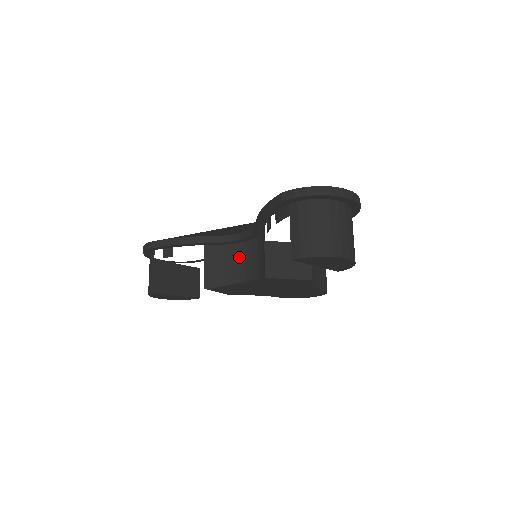
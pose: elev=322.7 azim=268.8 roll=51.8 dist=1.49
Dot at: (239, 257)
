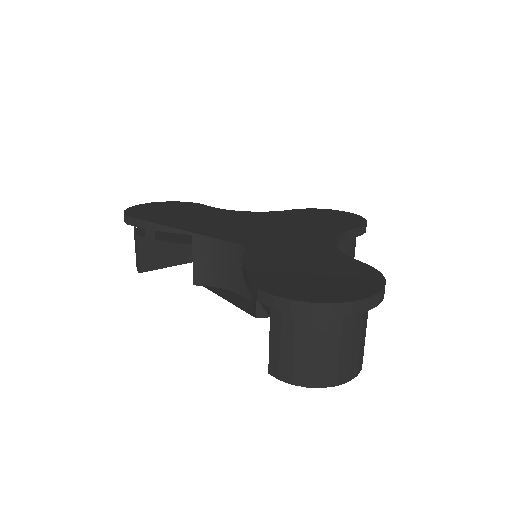
Dot at: (234, 256)
